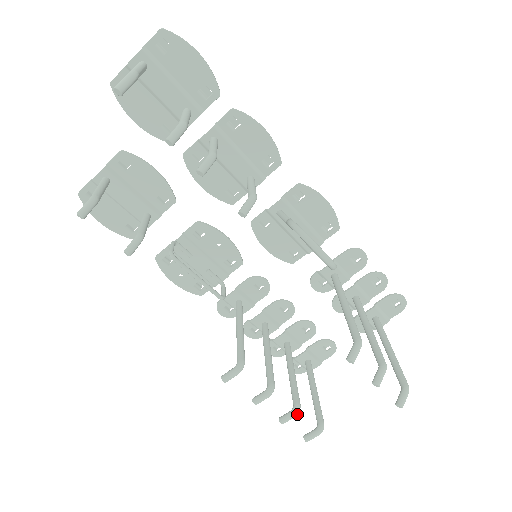
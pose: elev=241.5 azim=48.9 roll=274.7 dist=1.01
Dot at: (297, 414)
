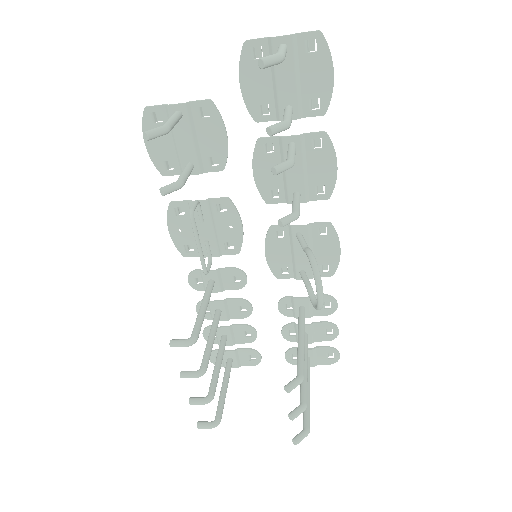
Dot at: occluded
